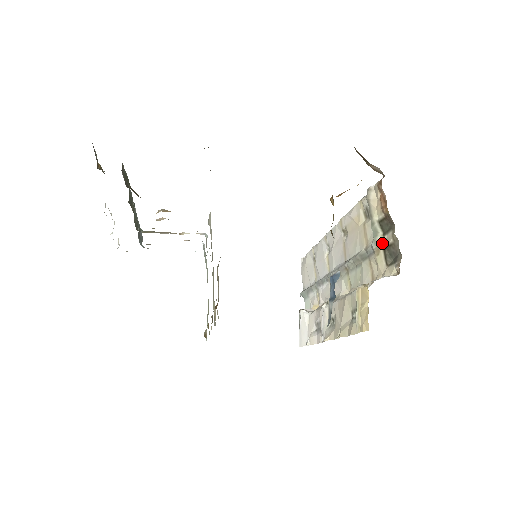
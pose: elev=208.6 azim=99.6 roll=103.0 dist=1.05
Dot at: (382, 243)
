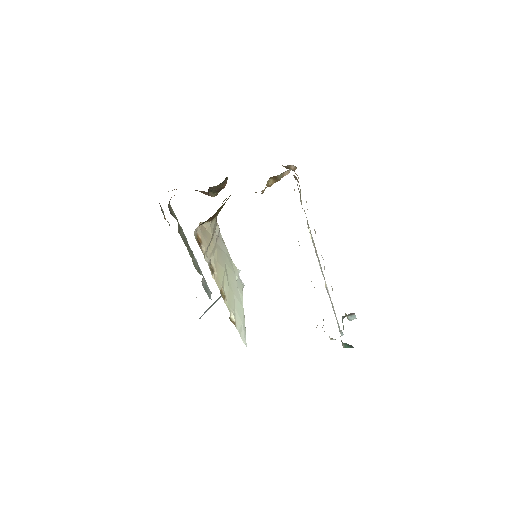
Dot at: occluded
